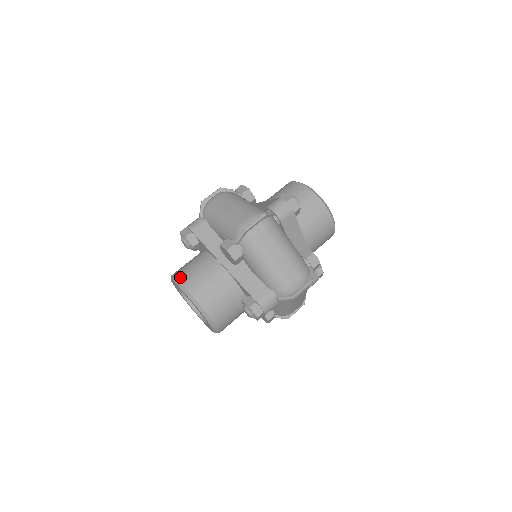
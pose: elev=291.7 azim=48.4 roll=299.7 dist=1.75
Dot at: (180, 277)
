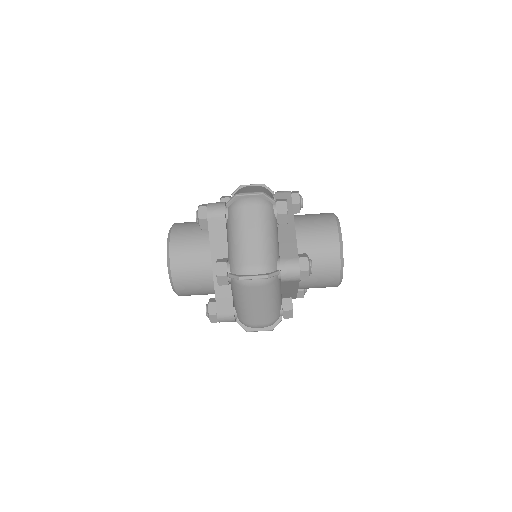
Dot at: (173, 247)
